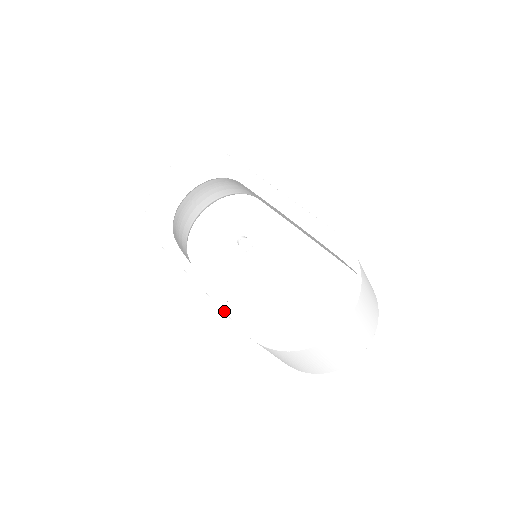
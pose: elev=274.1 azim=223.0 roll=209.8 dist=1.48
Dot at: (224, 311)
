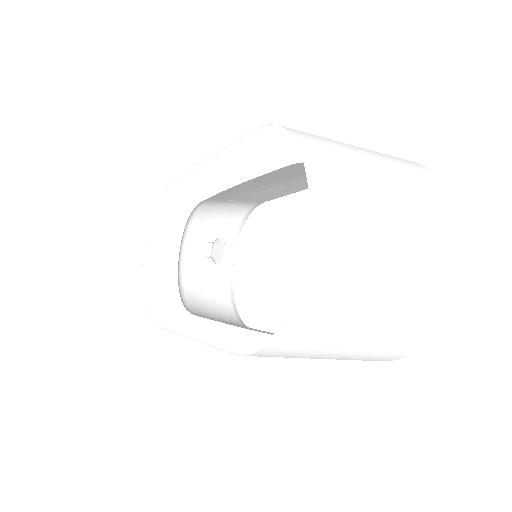
Dot at: (211, 345)
